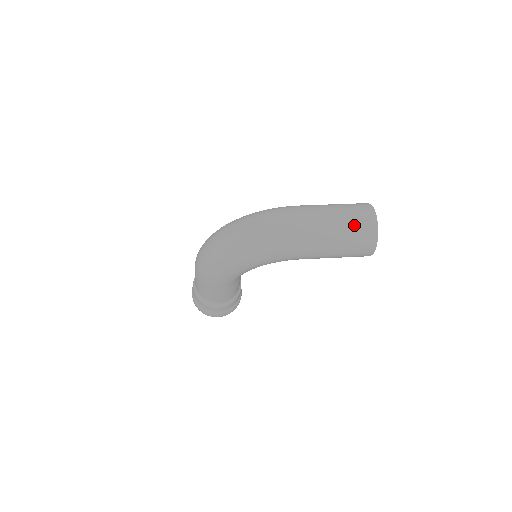
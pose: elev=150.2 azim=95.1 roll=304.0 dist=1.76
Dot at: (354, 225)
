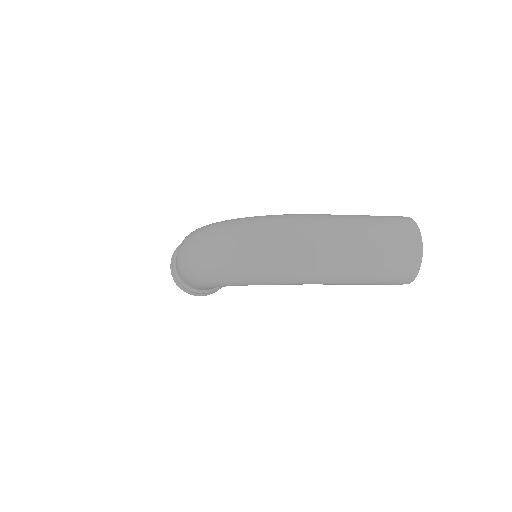
Dot at: (392, 257)
